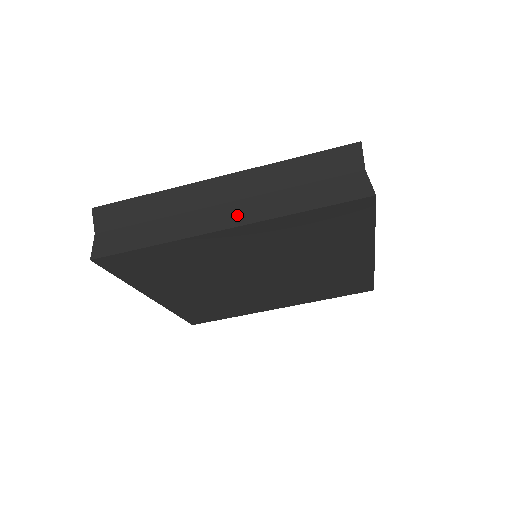
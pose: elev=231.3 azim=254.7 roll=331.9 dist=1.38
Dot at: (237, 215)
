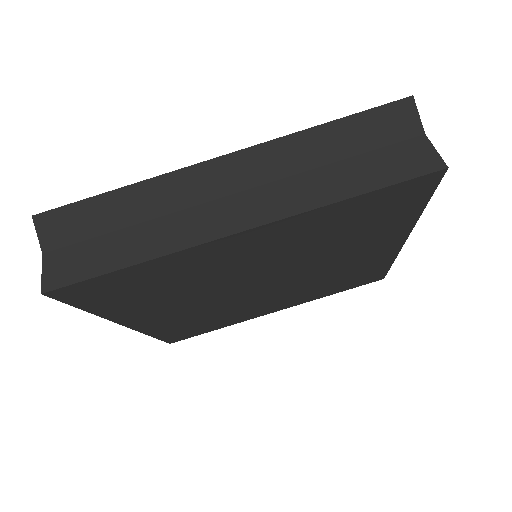
Dot at: (255, 210)
